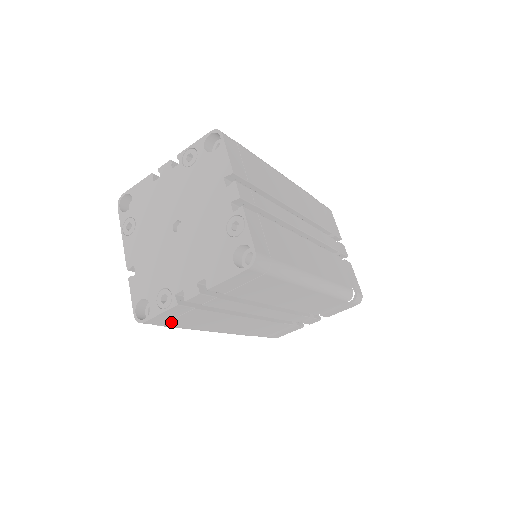
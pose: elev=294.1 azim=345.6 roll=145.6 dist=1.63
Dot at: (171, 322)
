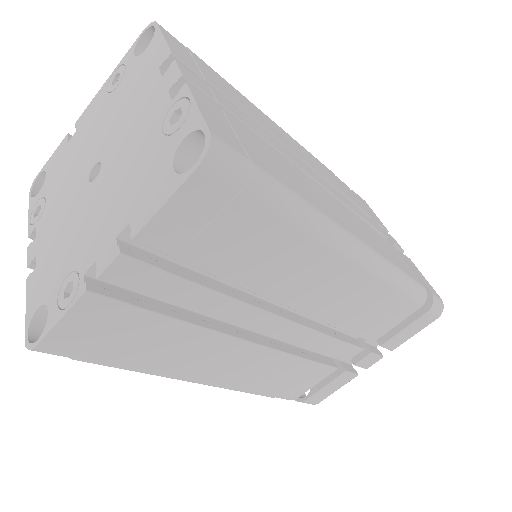
Dot at: occluded
